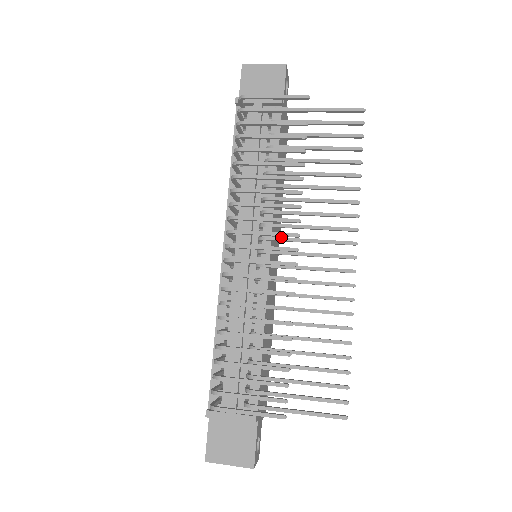
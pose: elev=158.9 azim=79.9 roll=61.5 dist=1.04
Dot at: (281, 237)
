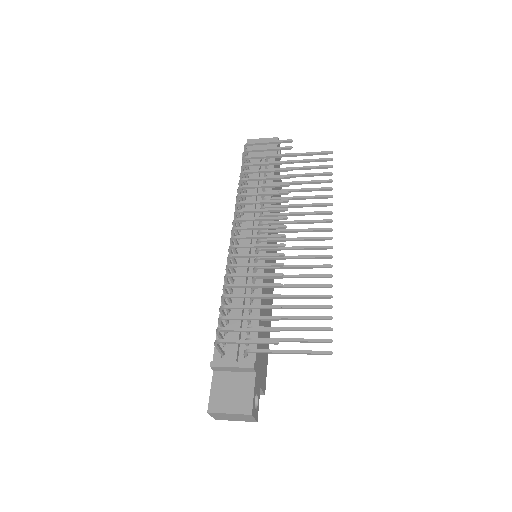
Dot at: occluded
